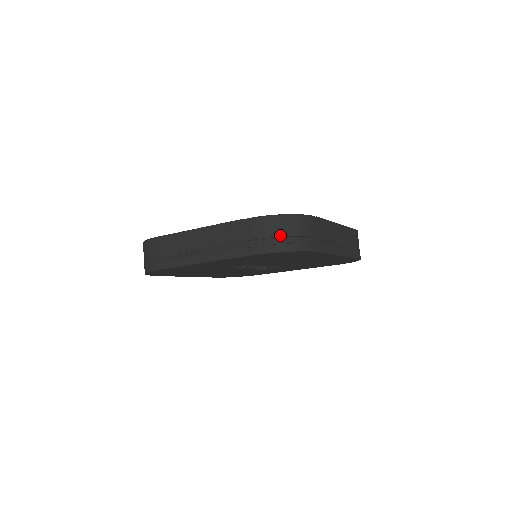
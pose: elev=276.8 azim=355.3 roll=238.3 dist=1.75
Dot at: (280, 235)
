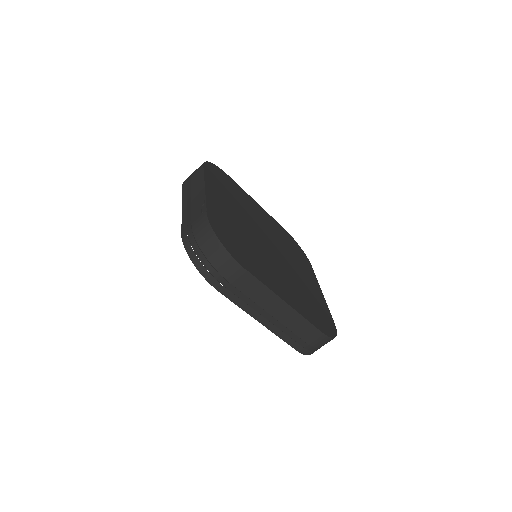
Dot at: (201, 247)
